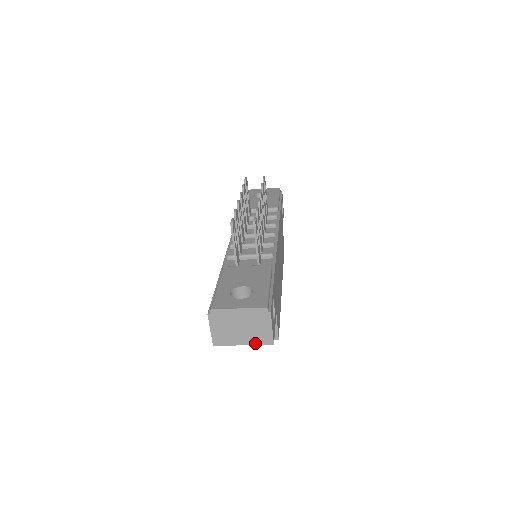
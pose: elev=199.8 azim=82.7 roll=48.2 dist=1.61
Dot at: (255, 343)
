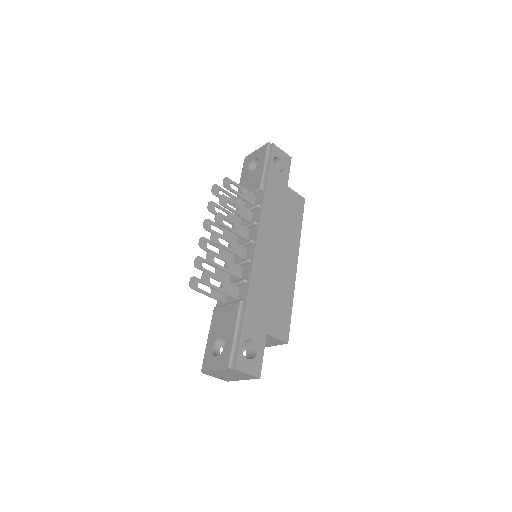
Dot at: (248, 379)
